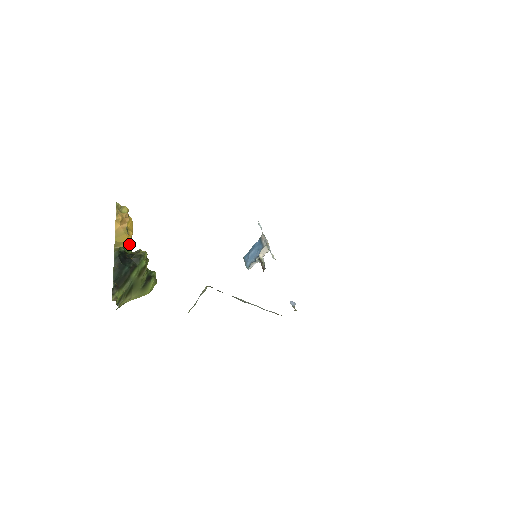
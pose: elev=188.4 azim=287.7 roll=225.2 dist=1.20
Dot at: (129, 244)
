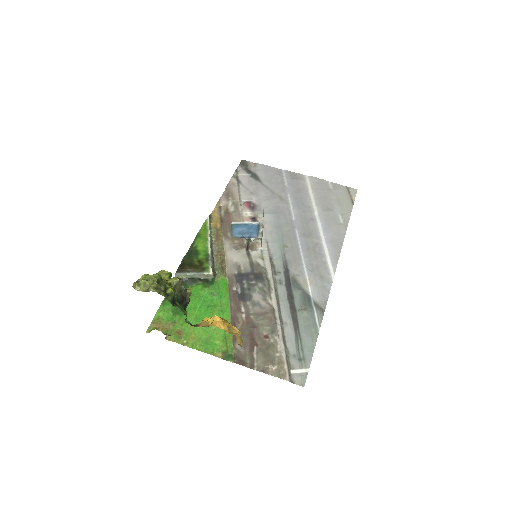
Dot at: occluded
